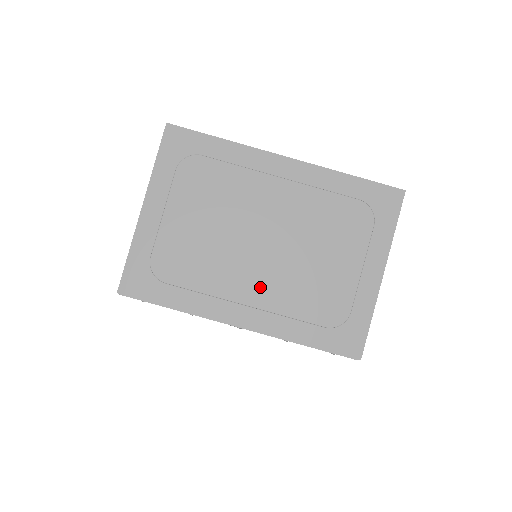
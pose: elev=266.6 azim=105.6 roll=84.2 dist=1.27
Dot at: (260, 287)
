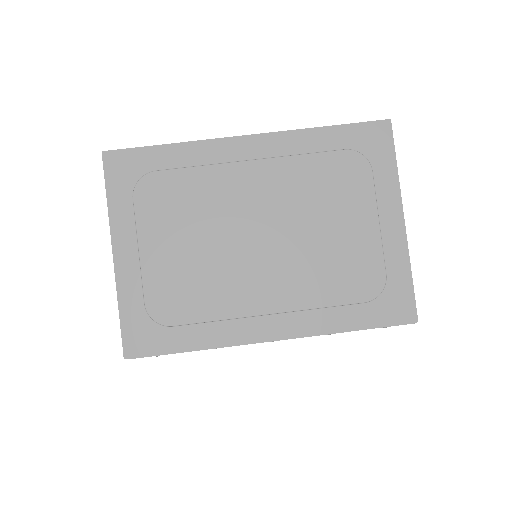
Dot at: (277, 288)
